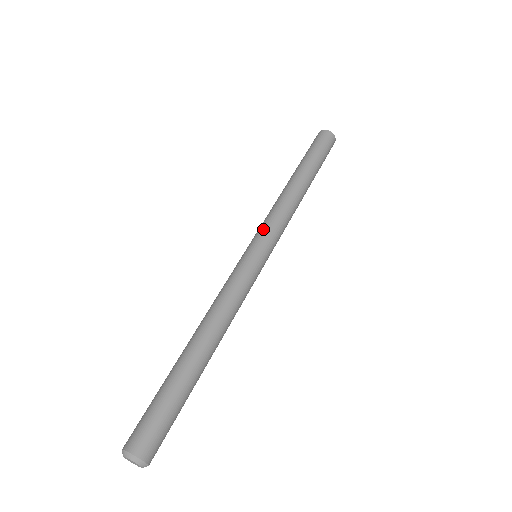
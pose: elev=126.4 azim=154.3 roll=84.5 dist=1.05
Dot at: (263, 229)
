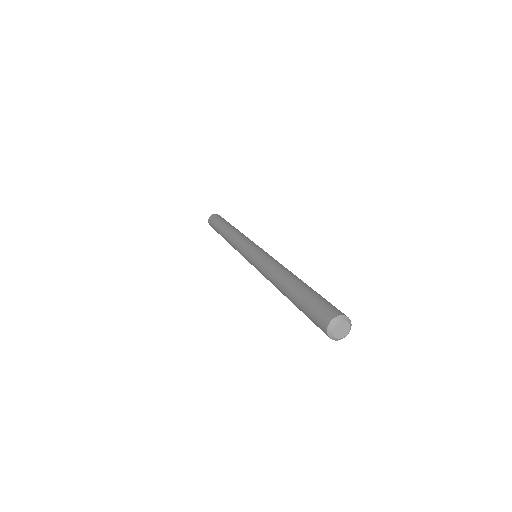
Dot at: (244, 243)
